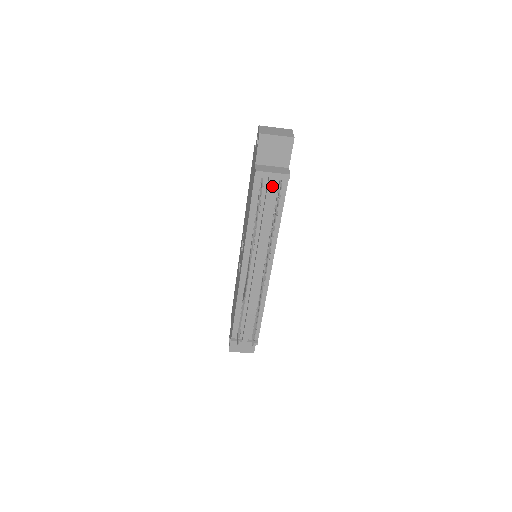
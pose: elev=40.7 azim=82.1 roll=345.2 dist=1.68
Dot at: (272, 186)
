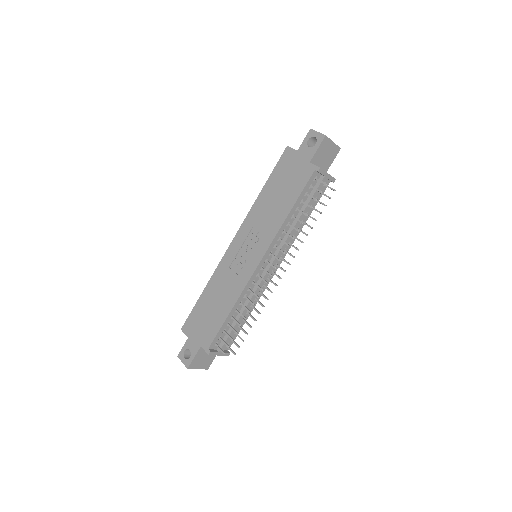
Dot at: (322, 186)
